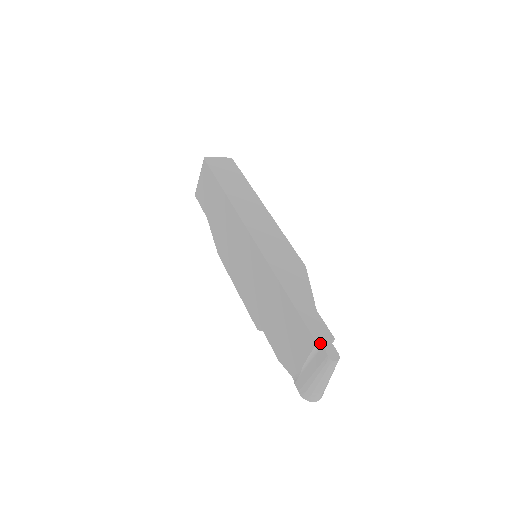
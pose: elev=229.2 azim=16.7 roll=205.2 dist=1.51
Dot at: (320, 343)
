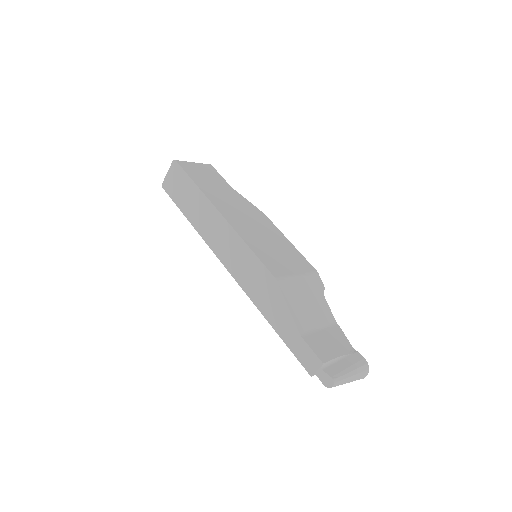
Dot at: occluded
